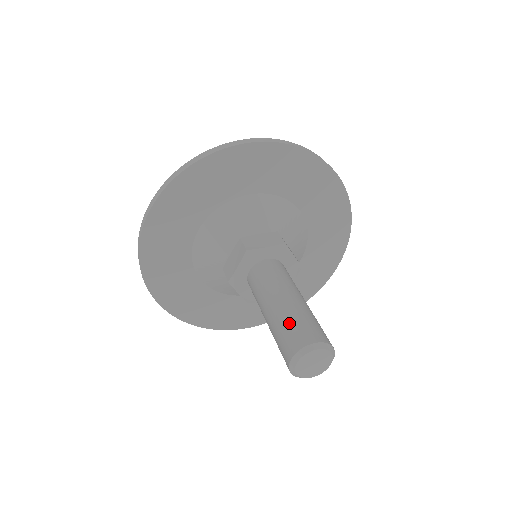
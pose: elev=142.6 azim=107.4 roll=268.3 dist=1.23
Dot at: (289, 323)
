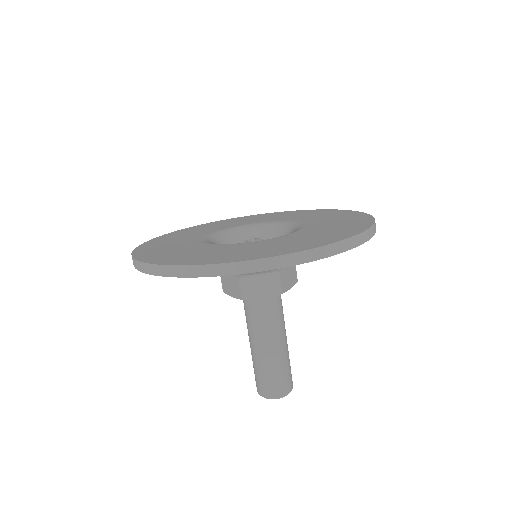
Dot at: (264, 374)
